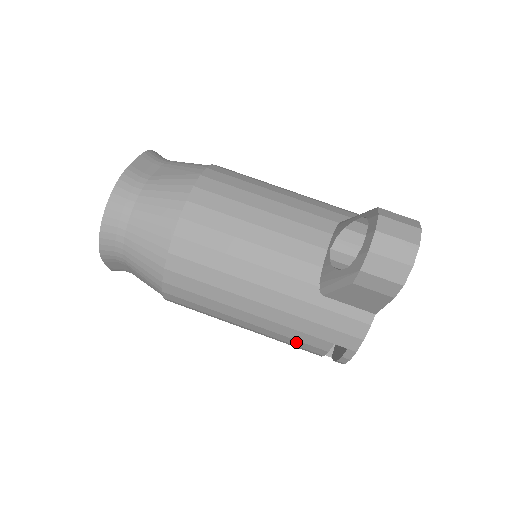
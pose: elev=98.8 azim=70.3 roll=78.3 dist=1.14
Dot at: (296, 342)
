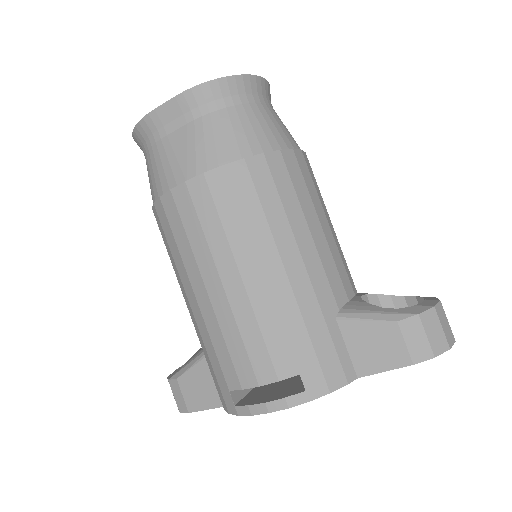
Dot at: (258, 344)
